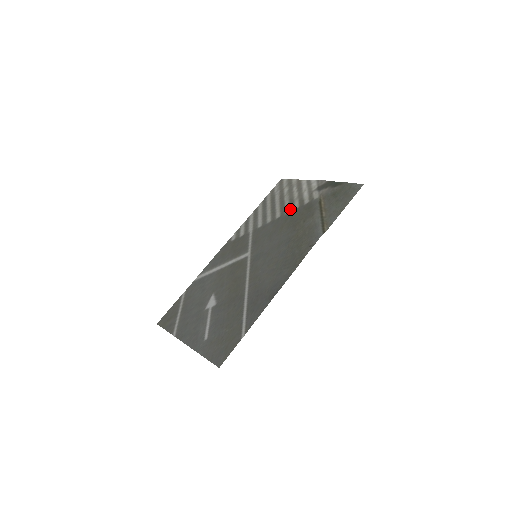
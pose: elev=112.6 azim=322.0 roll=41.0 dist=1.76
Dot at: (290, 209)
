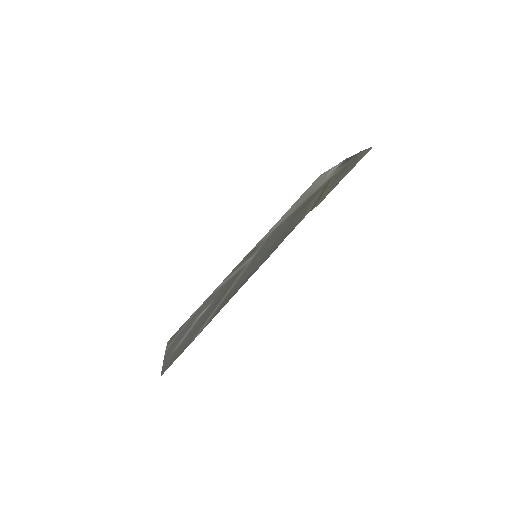
Dot at: (305, 200)
